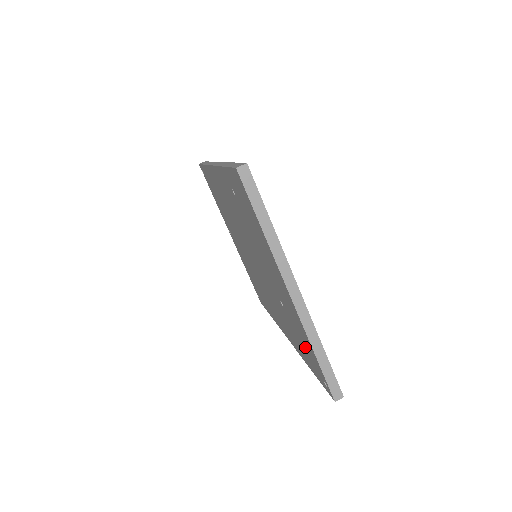
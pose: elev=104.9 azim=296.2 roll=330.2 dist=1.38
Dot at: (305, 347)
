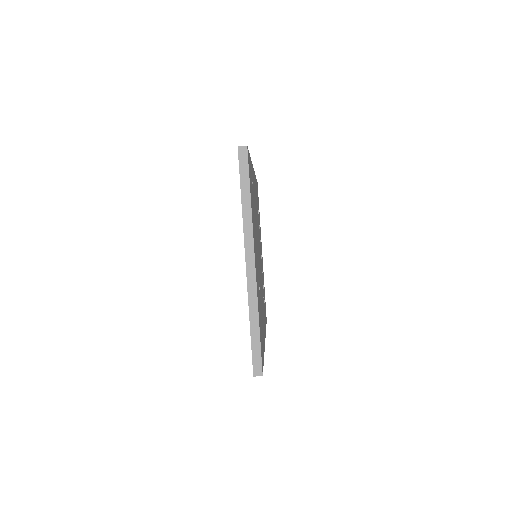
Dot at: occluded
